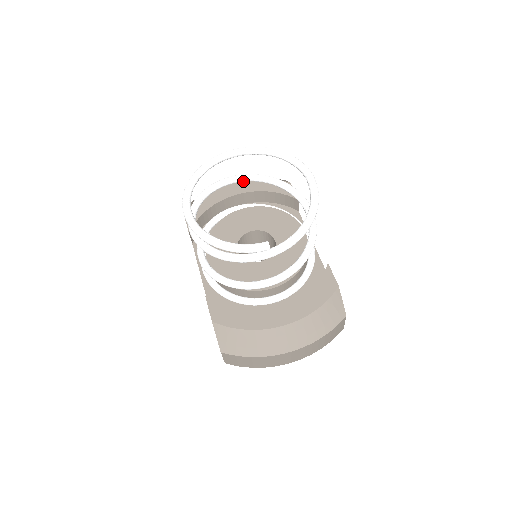
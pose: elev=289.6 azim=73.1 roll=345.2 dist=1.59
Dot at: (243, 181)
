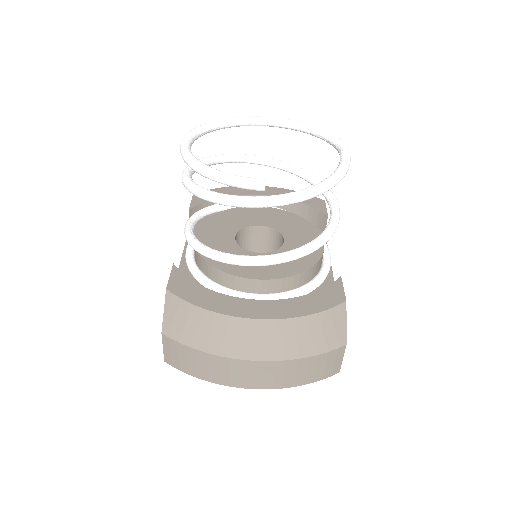
Dot at: (268, 165)
